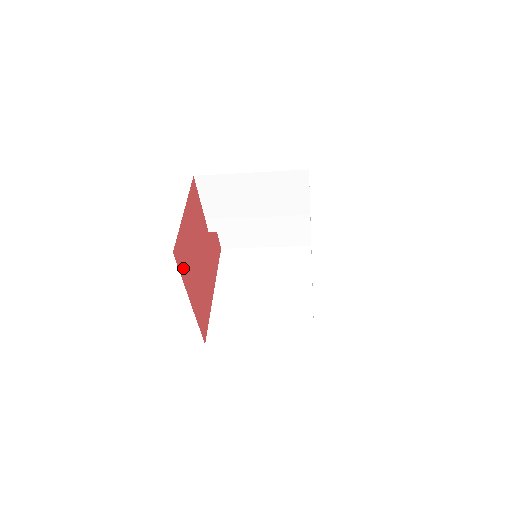
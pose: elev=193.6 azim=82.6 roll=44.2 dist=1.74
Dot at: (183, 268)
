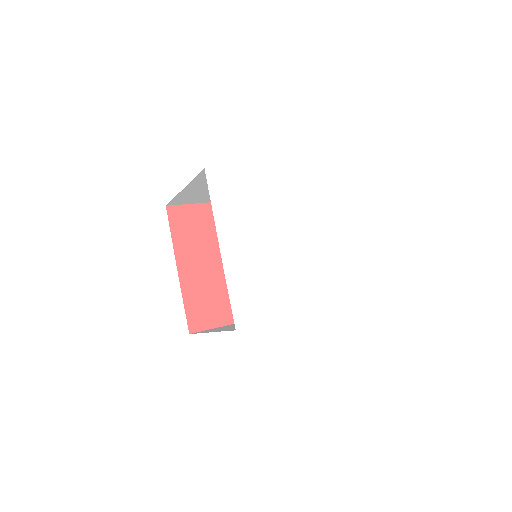
Dot at: (180, 232)
